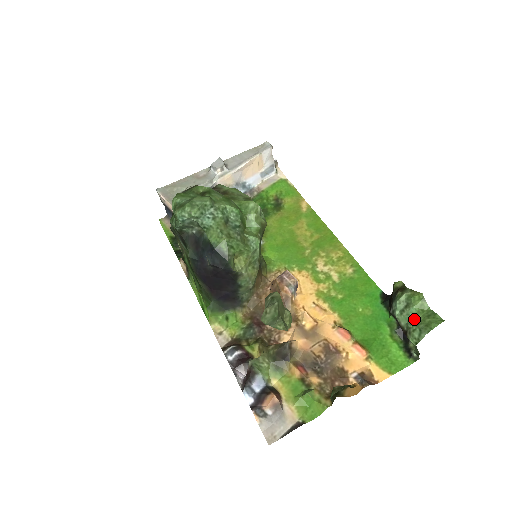
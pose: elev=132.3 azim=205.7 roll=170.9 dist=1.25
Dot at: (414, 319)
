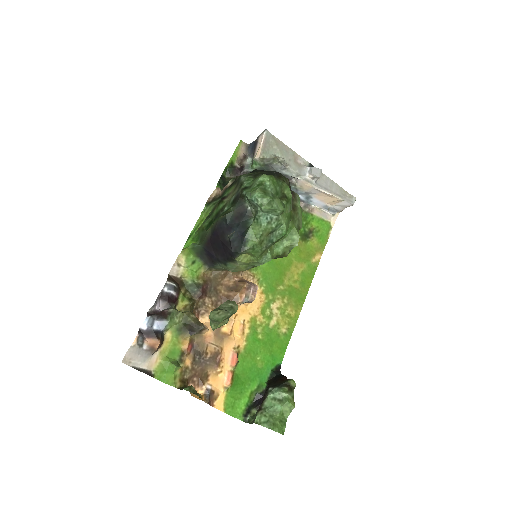
Dot at: (273, 411)
